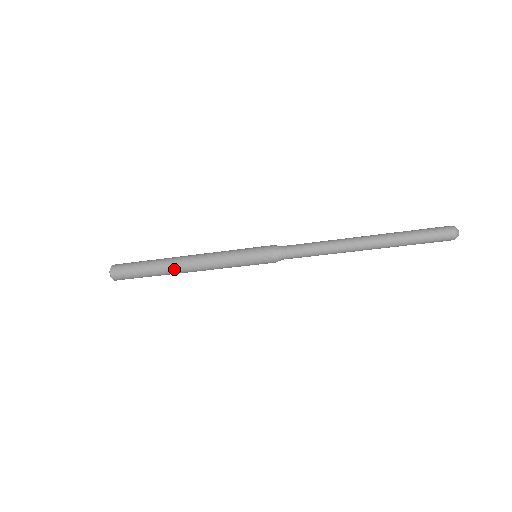
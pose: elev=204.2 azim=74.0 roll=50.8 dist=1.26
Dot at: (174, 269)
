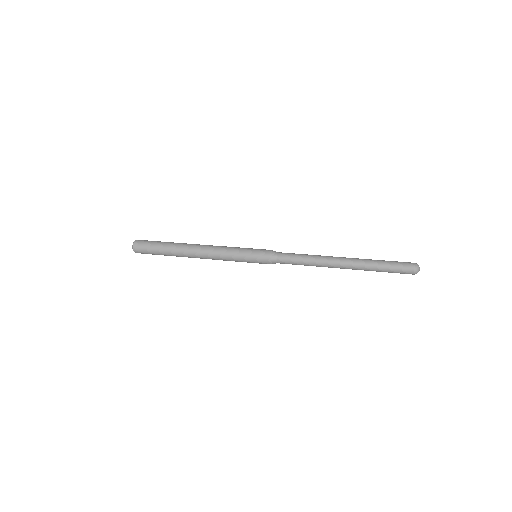
Dot at: (187, 254)
